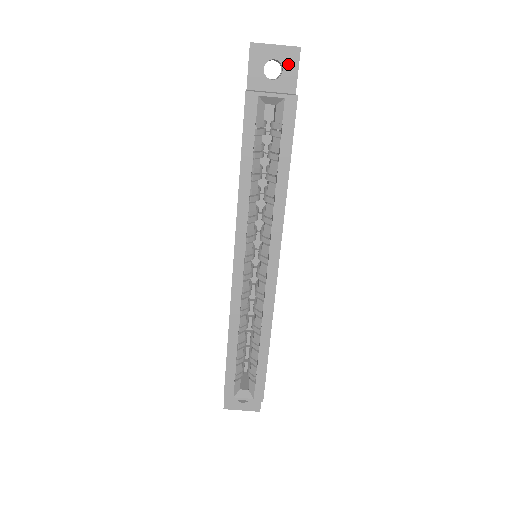
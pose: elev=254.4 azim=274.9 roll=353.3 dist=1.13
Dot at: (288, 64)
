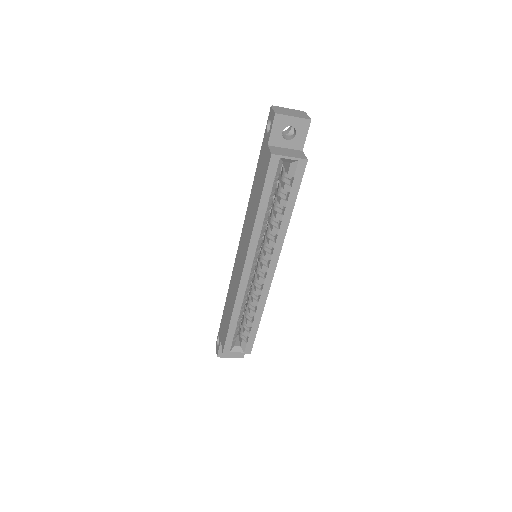
Dot at: (300, 130)
